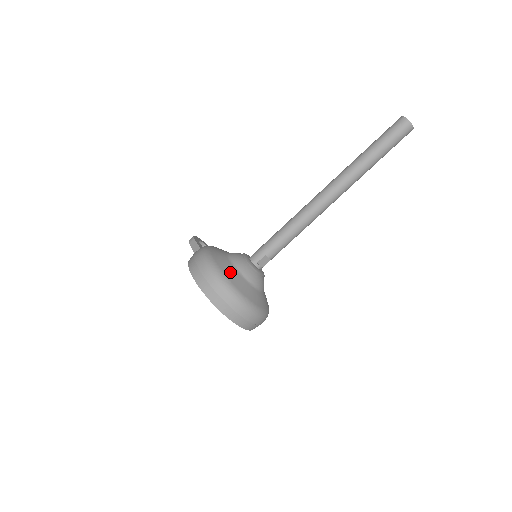
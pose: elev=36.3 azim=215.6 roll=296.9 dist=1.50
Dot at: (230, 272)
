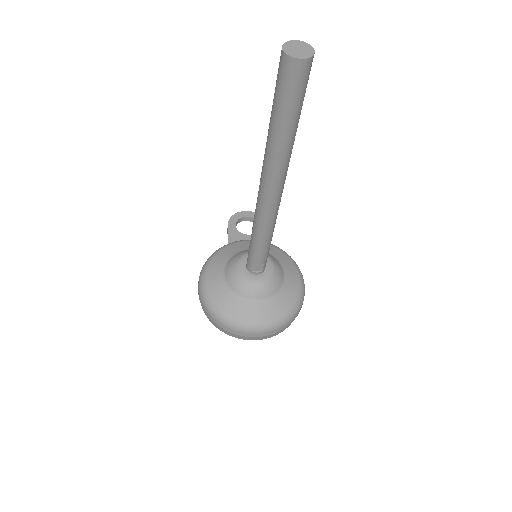
Dot at: (220, 295)
